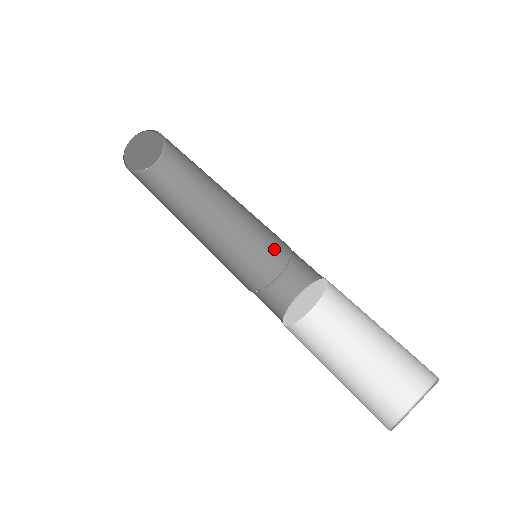
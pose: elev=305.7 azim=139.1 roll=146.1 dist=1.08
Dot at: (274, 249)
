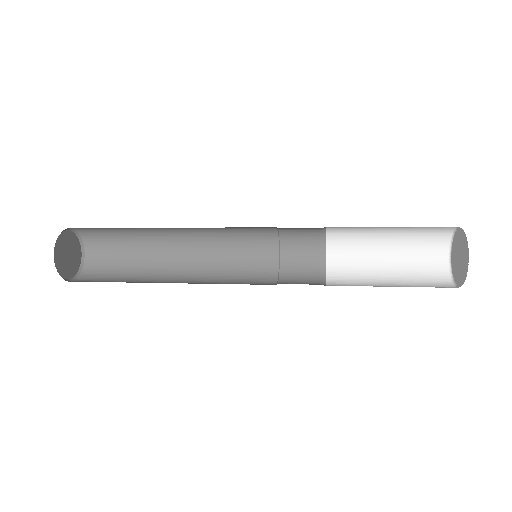
Dot at: (259, 256)
